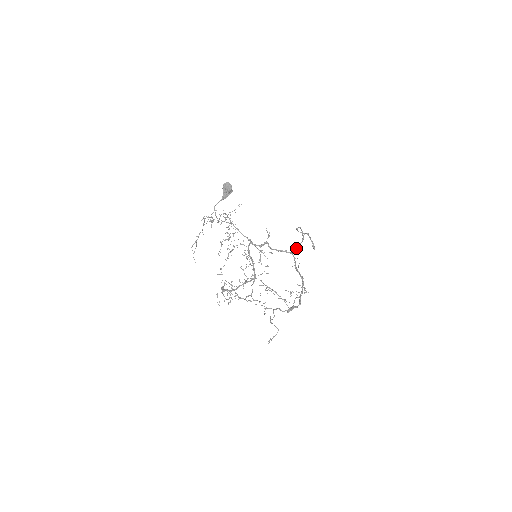
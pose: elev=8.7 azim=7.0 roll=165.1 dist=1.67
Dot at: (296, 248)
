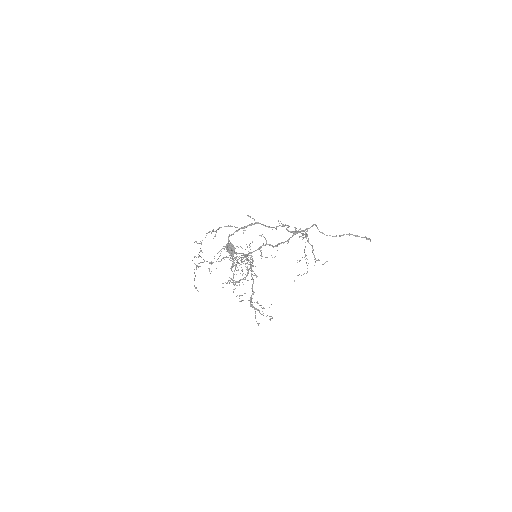
Dot at: (303, 231)
